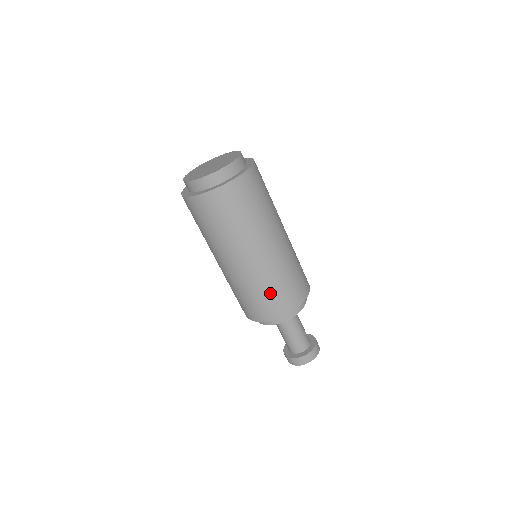
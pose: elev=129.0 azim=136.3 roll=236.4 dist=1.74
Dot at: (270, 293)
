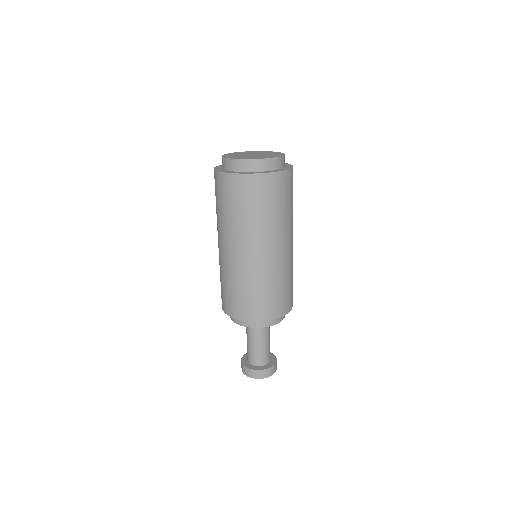
Dot at: (240, 292)
